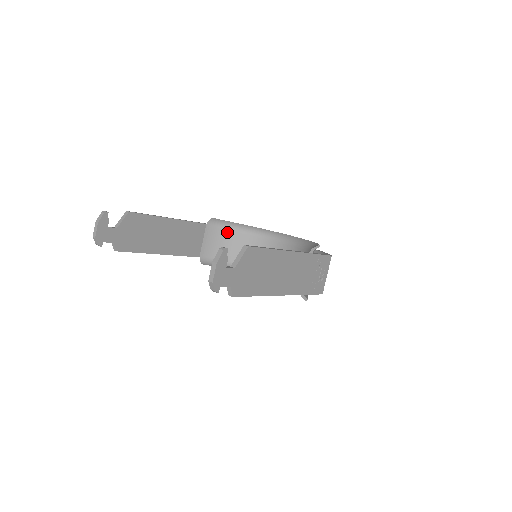
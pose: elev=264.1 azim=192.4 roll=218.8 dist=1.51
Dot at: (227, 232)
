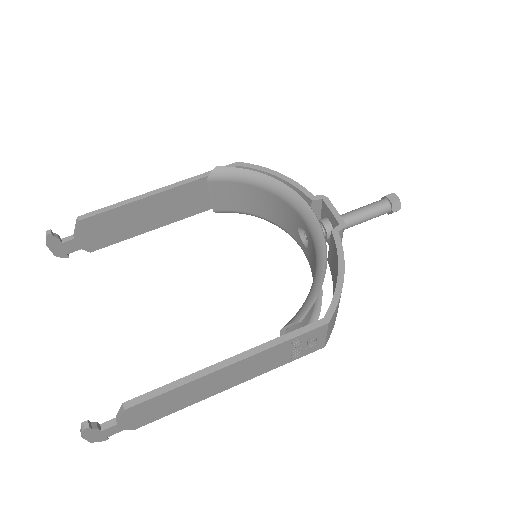
Dot at: (240, 185)
